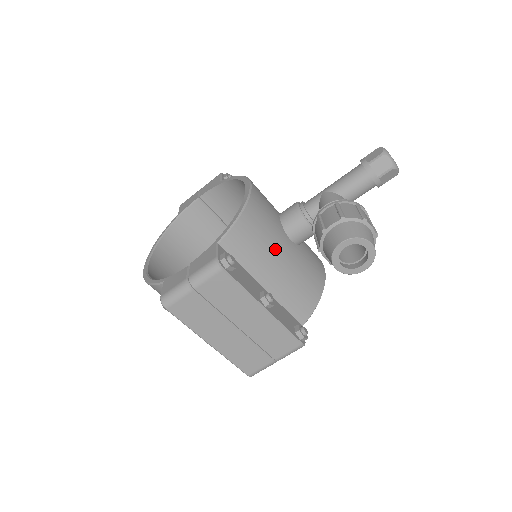
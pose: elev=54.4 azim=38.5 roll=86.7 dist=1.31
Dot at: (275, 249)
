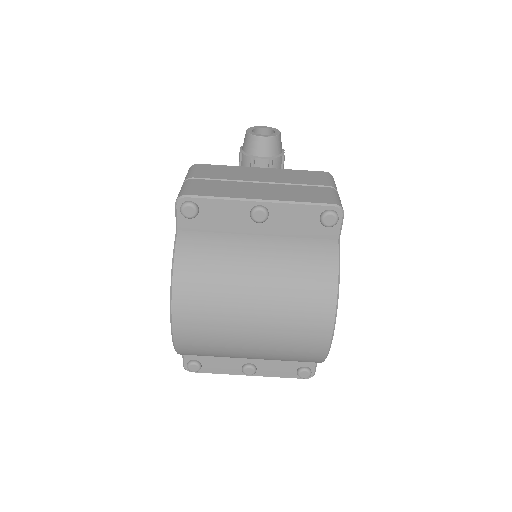
Dot at: occluded
